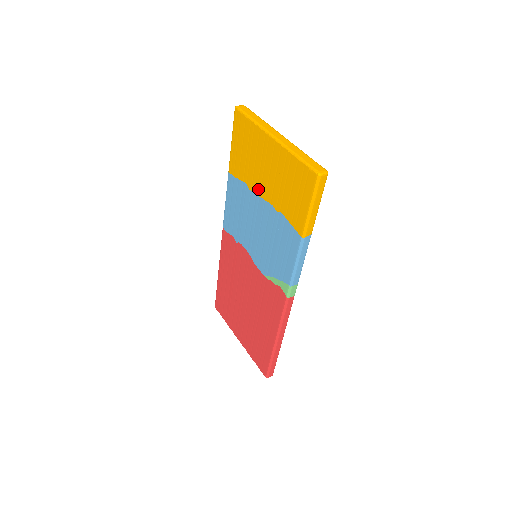
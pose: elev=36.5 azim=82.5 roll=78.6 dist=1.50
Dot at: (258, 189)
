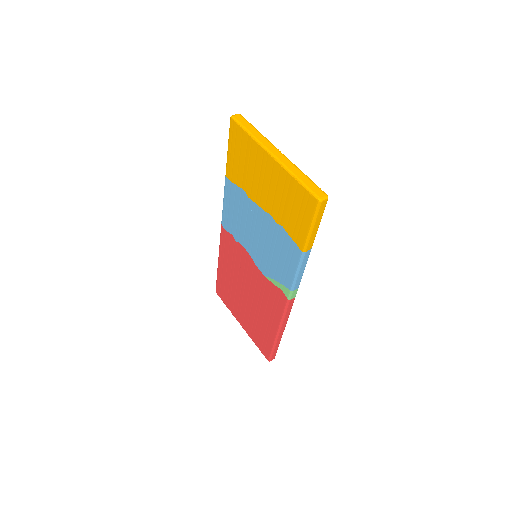
Dot at: (257, 199)
